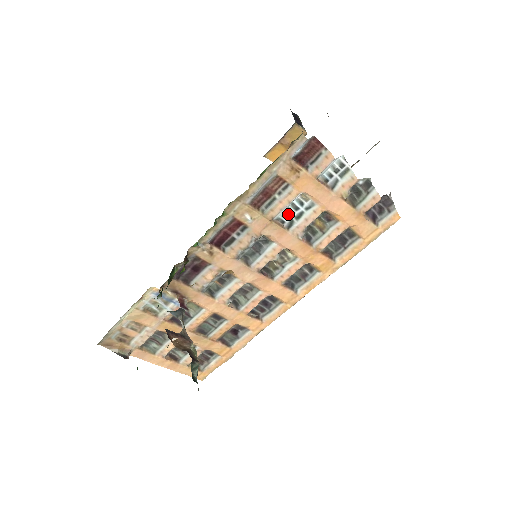
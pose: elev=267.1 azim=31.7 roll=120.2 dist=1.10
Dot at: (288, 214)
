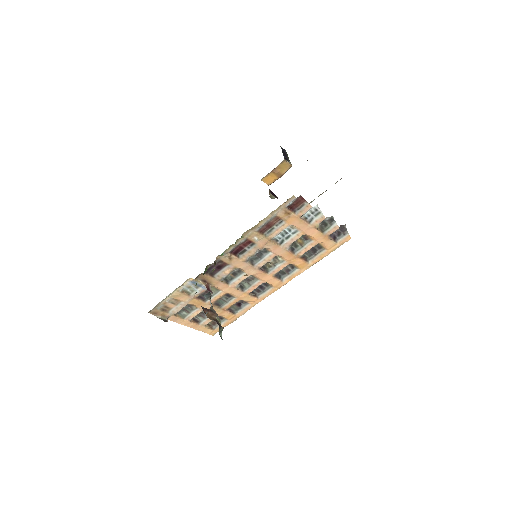
Dot at: (281, 236)
